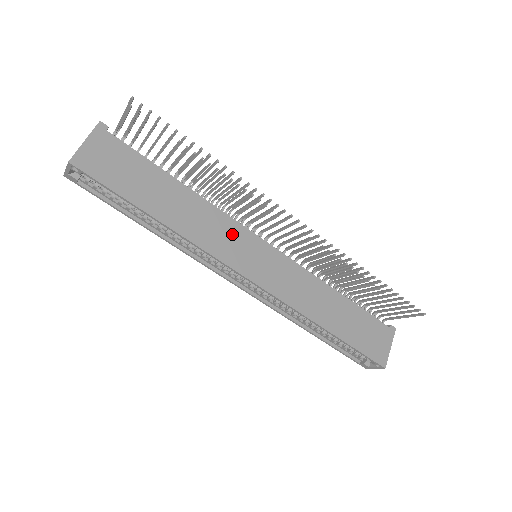
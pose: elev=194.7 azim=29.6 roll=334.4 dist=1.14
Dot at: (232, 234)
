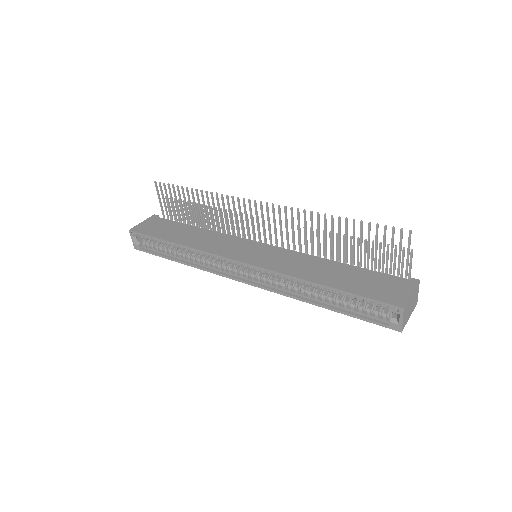
Dot at: (231, 243)
